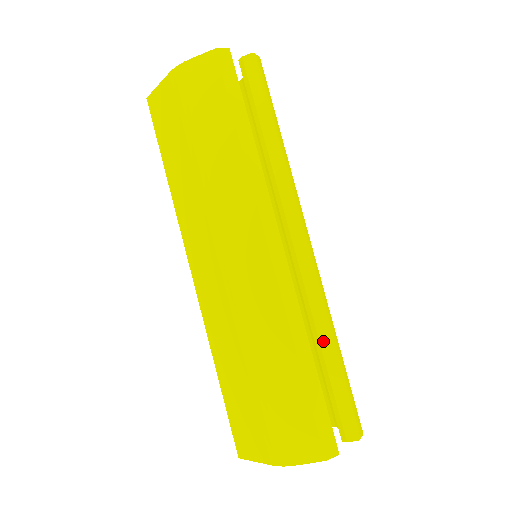
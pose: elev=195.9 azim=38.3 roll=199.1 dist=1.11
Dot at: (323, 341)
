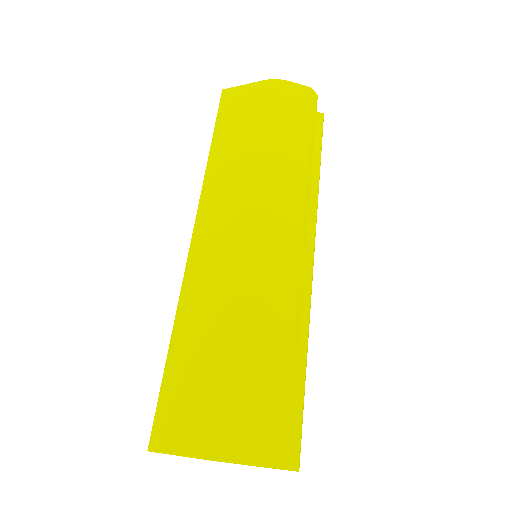
Dot at: (299, 353)
